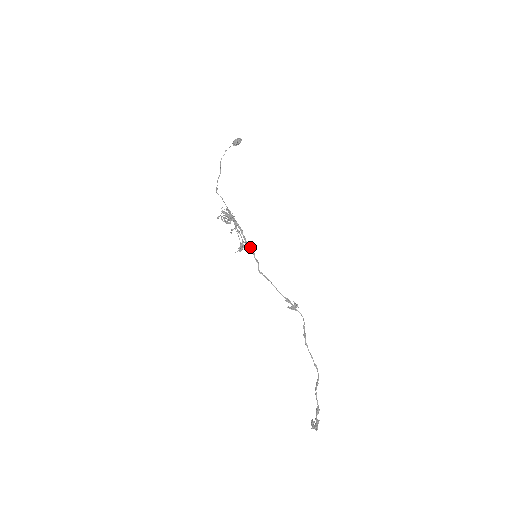
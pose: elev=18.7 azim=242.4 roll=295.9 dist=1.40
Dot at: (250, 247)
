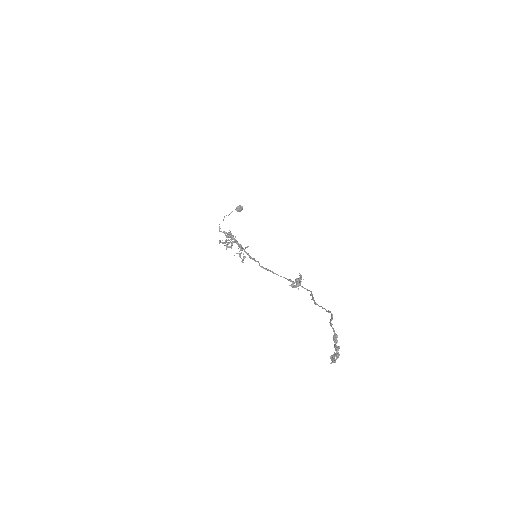
Dot at: occluded
